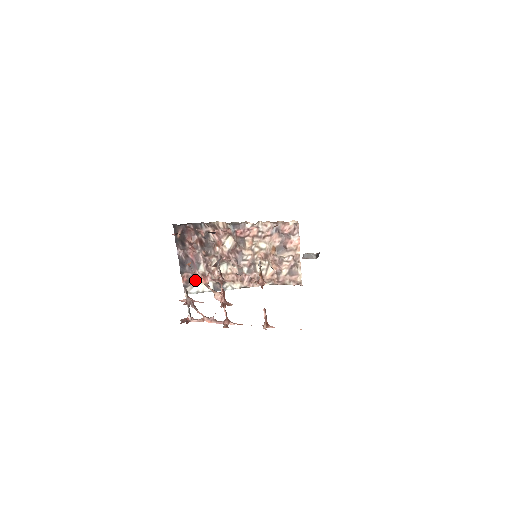
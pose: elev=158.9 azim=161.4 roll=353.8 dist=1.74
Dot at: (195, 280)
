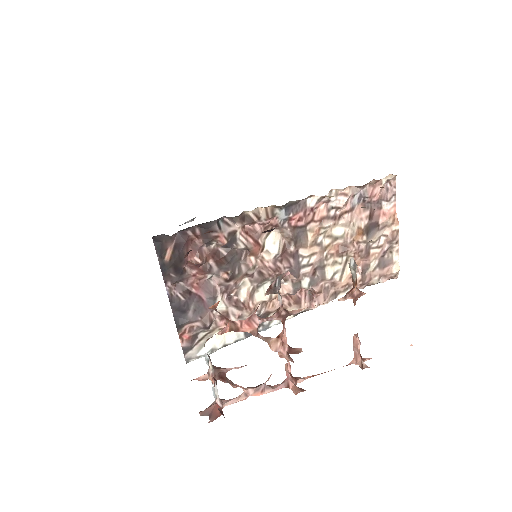
Dot at: (208, 331)
